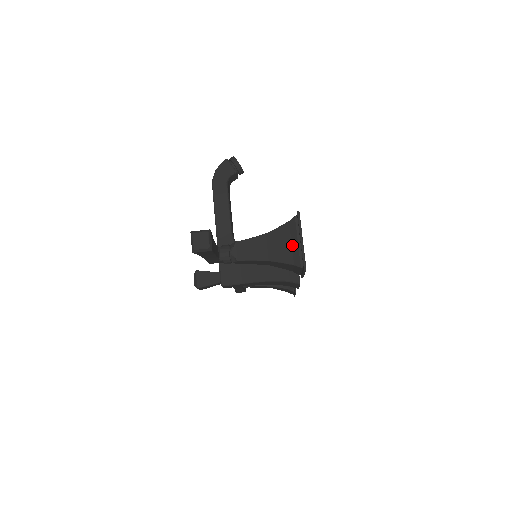
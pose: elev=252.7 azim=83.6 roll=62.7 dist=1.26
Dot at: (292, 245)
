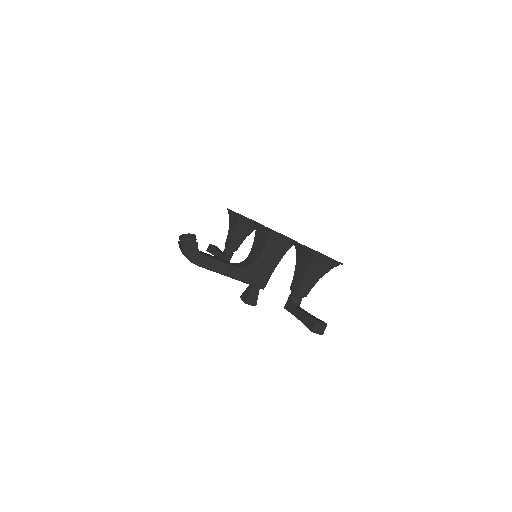
Dot at: (325, 263)
